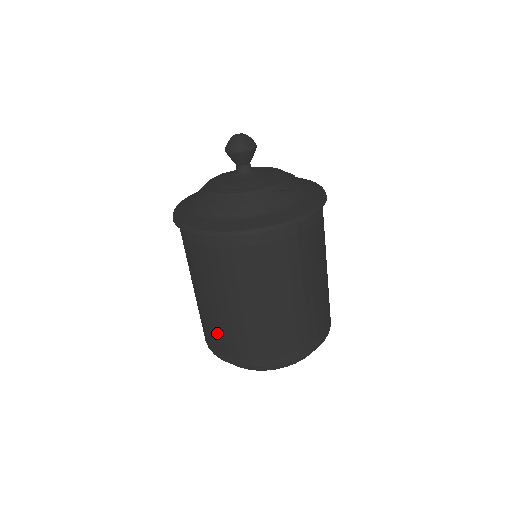
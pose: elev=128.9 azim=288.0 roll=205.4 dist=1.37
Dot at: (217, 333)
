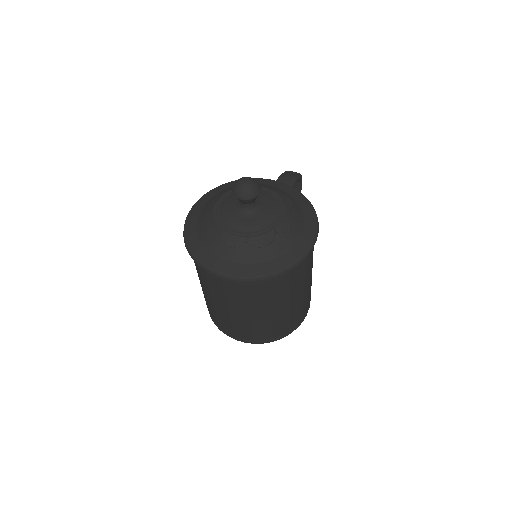
Dot at: occluded
